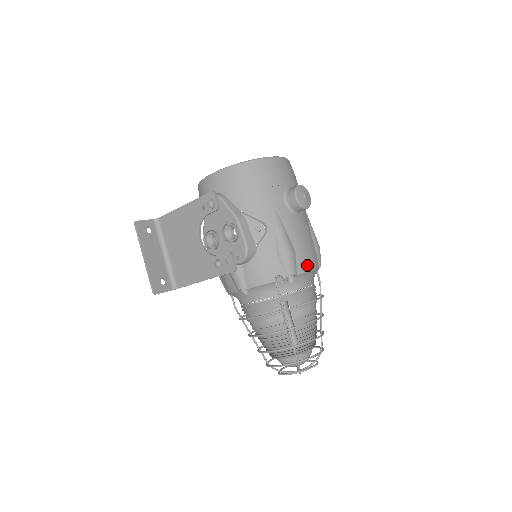
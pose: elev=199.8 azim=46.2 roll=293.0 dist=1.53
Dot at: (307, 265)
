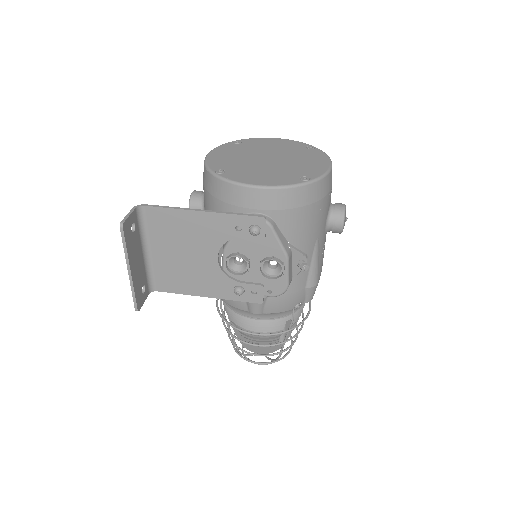
Dot at: occluded
